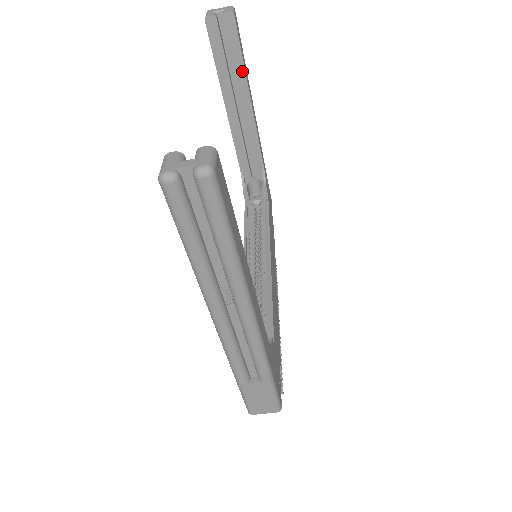
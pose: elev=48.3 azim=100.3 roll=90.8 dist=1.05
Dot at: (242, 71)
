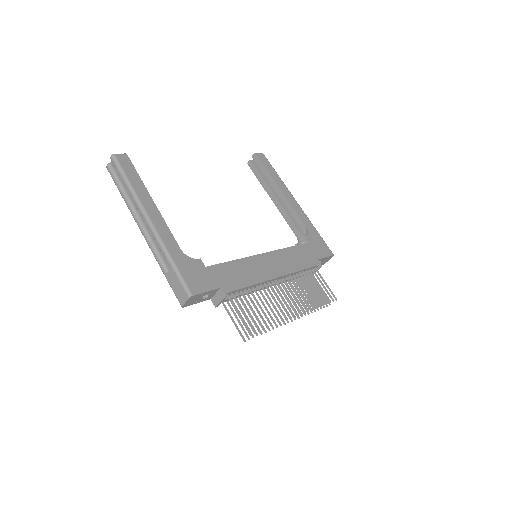
Dot at: (270, 177)
